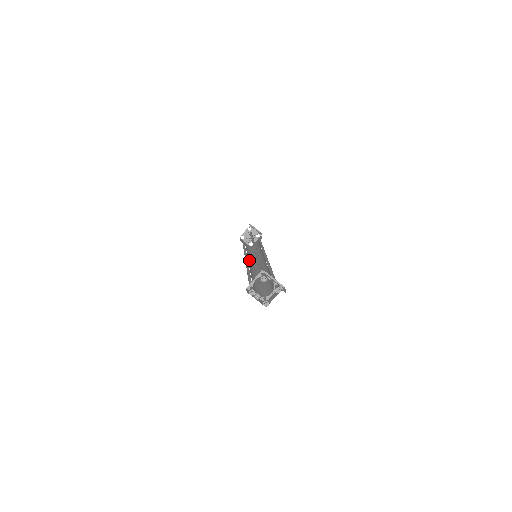
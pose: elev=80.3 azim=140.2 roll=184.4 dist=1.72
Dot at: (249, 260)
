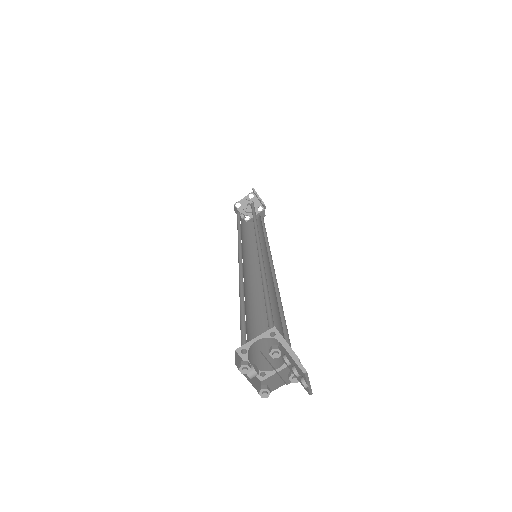
Dot at: (243, 257)
